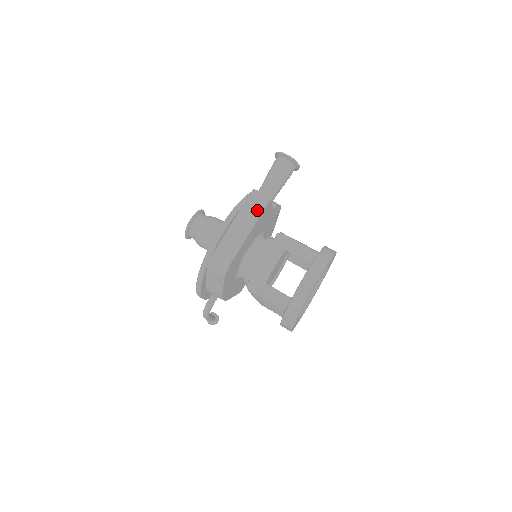
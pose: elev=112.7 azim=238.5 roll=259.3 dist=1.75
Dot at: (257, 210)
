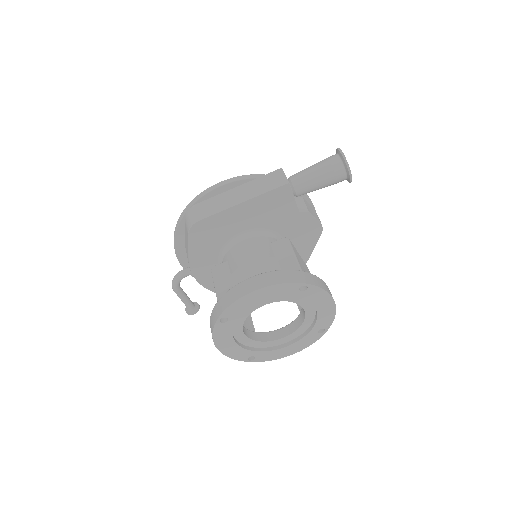
Dot at: (267, 187)
